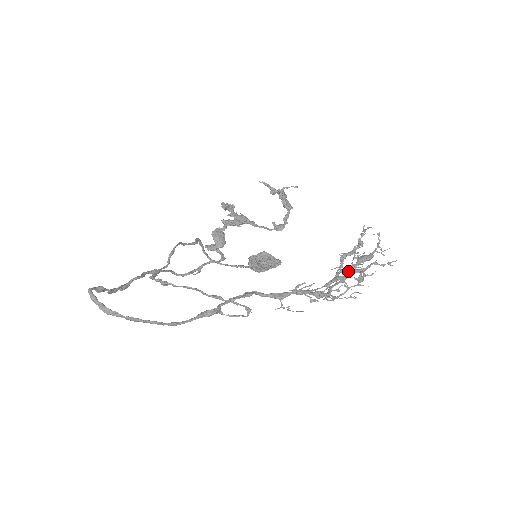
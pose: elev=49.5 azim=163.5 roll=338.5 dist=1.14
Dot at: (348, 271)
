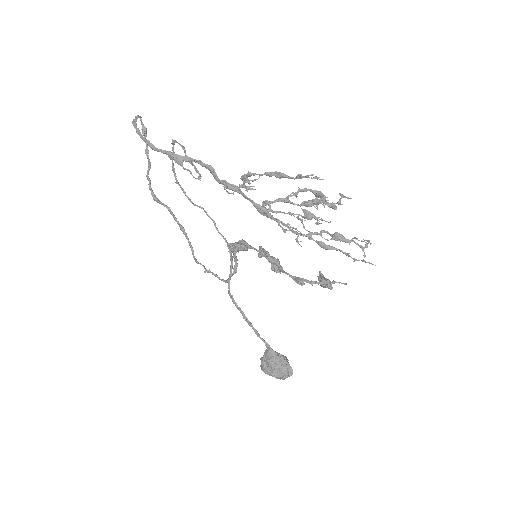
Dot at: (309, 231)
